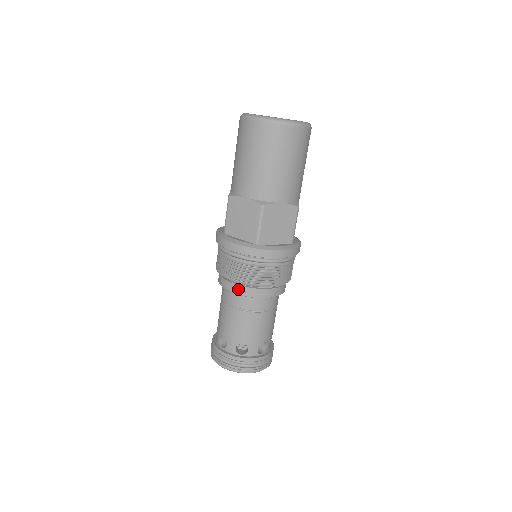
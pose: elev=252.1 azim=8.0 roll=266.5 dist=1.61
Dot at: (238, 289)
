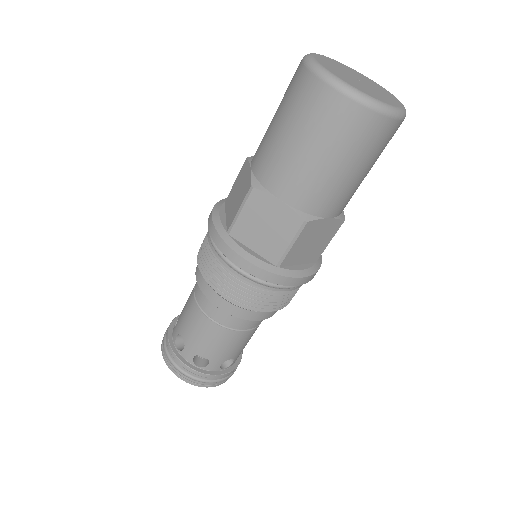
Dot at: (199, 273)
